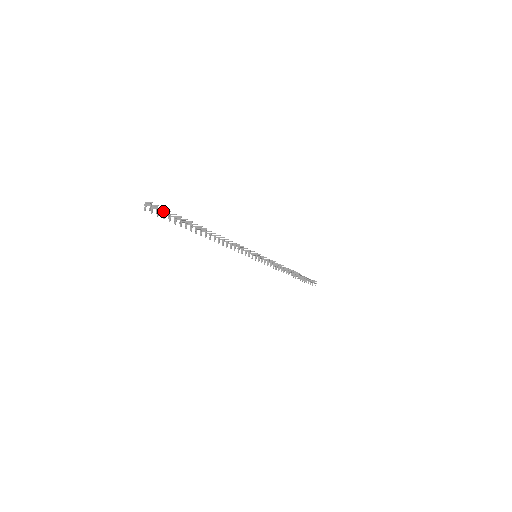
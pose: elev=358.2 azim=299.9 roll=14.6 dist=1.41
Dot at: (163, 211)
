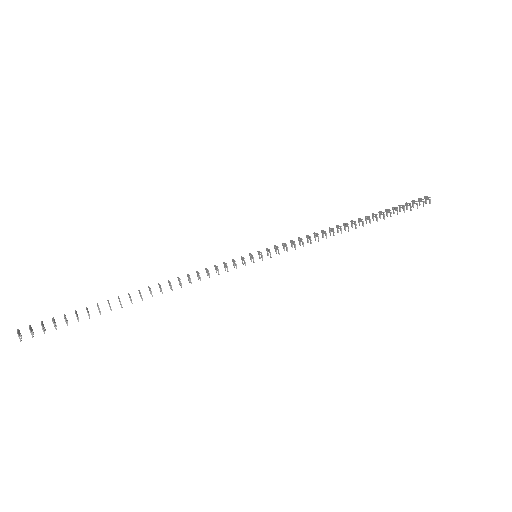
Dot at: (42, 328)
